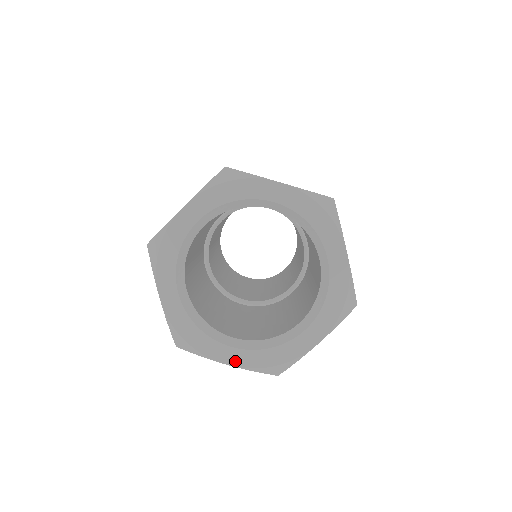
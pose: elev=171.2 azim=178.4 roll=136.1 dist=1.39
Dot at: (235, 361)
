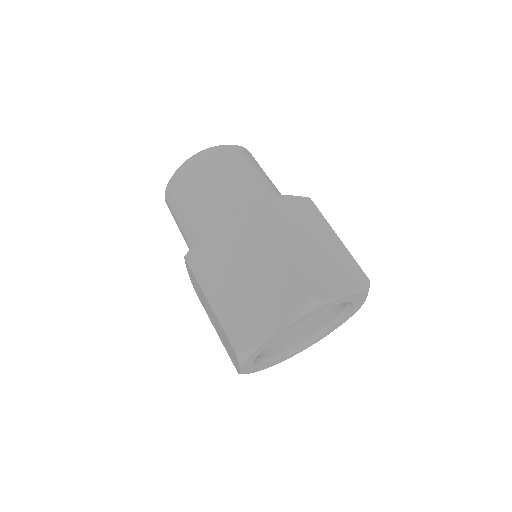
Dot at: occluded
